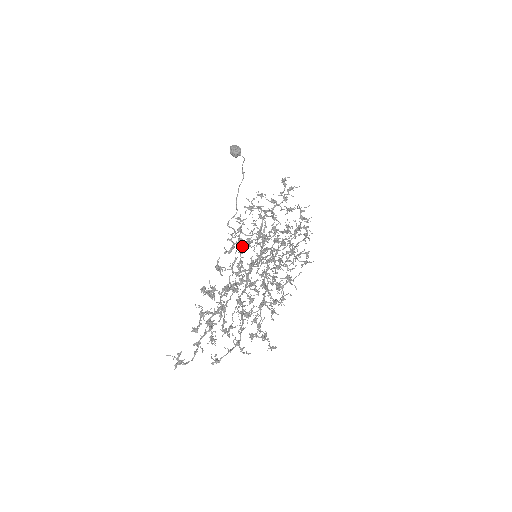
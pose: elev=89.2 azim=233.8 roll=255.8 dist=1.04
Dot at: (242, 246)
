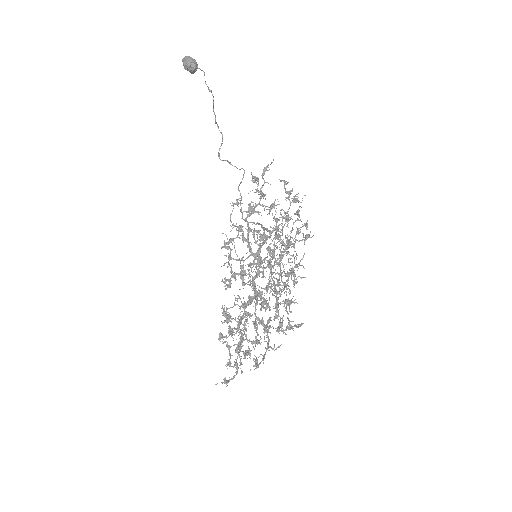
Dot at: (242, 178)
